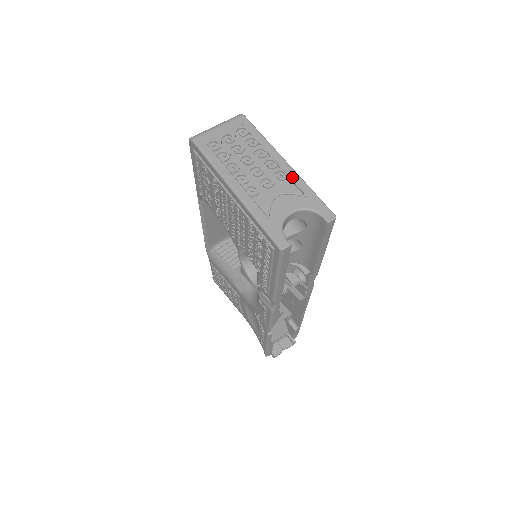
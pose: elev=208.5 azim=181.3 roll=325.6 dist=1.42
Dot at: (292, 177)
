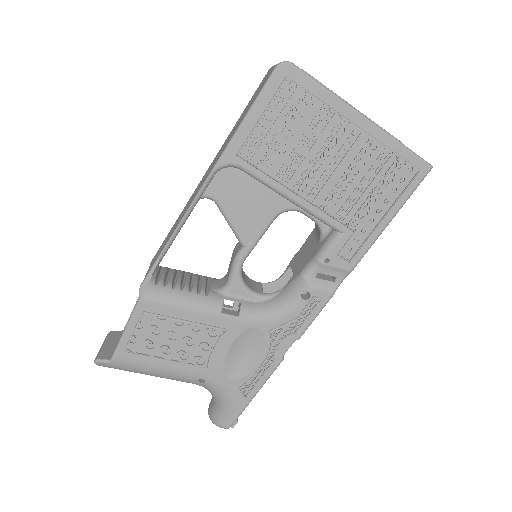
Dot at: occluded
